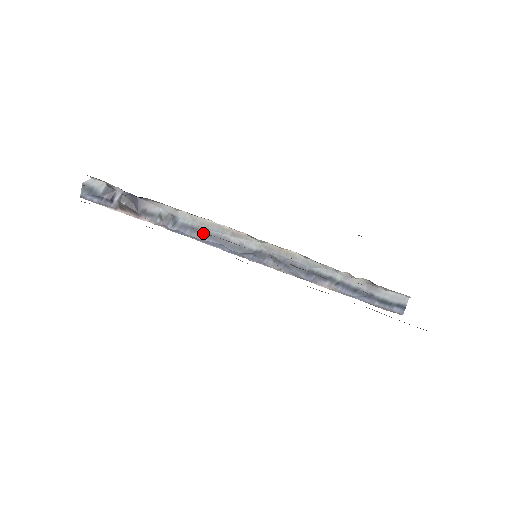
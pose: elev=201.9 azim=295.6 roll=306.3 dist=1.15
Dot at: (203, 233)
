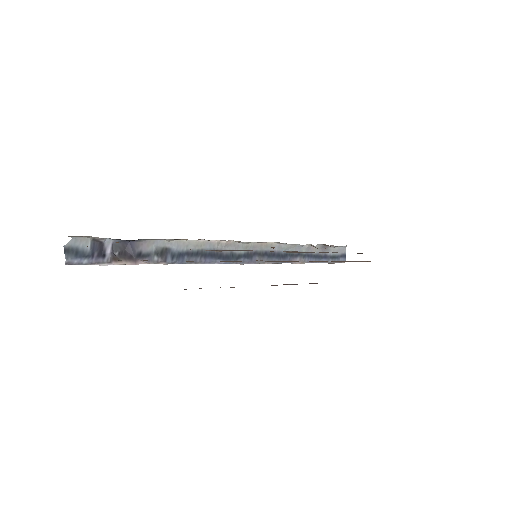
Dot at: (199, 255)
